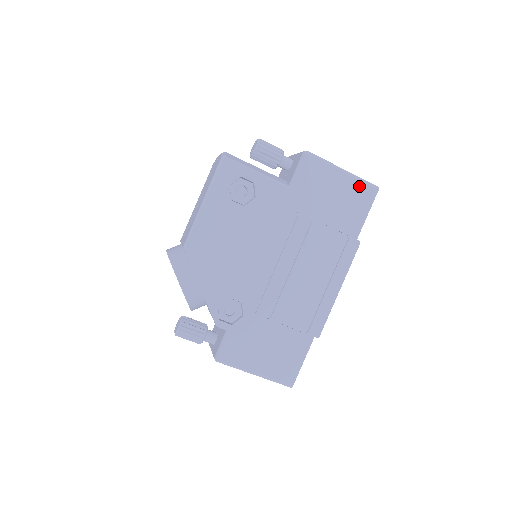
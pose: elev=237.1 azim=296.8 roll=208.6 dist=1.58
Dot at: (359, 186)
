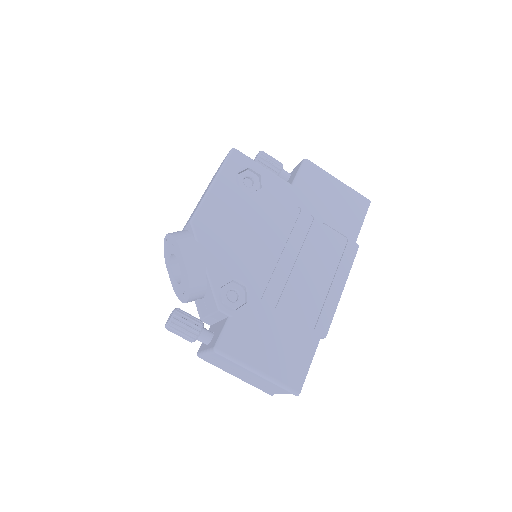
Dot at: (353, 196)
